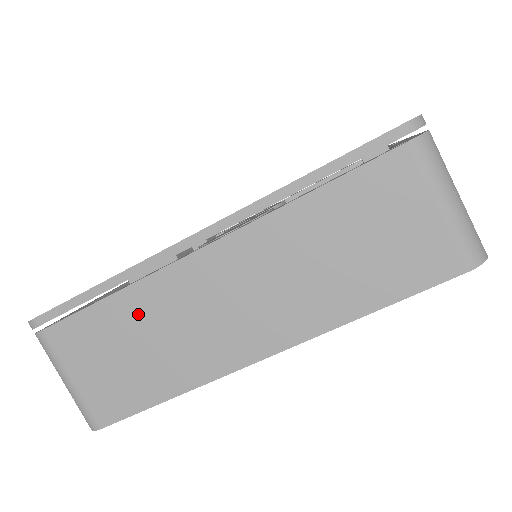
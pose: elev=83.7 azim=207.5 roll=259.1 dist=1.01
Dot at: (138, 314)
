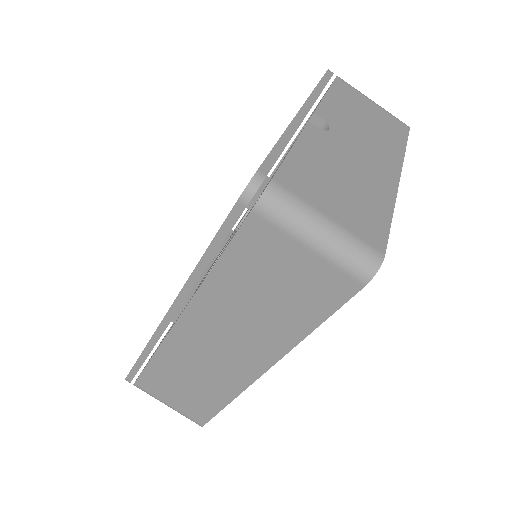
Dot at: (173, 365)
